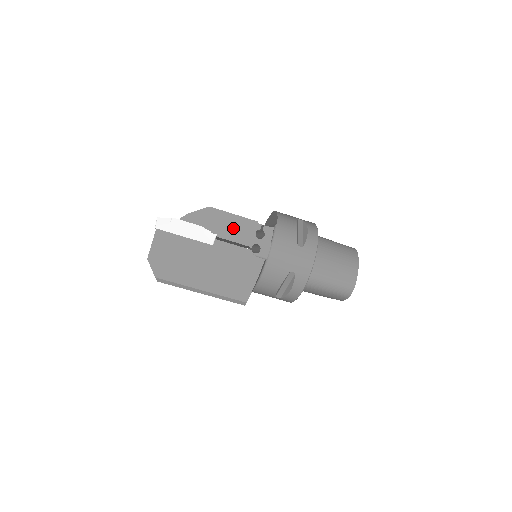
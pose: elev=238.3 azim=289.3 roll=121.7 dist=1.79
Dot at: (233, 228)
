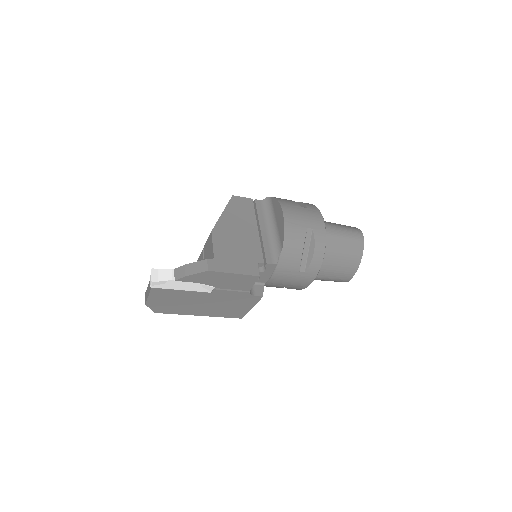
Dot at: (233, 282)
